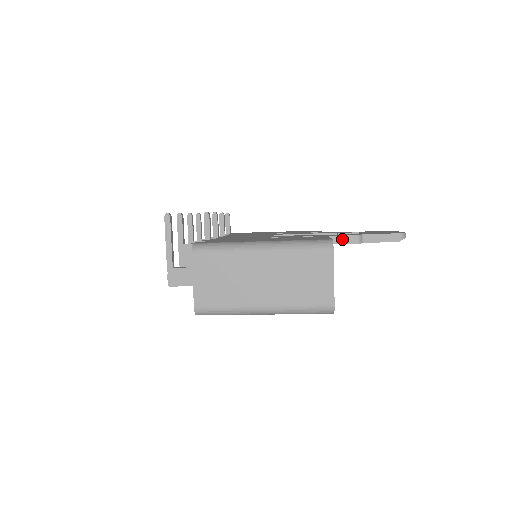
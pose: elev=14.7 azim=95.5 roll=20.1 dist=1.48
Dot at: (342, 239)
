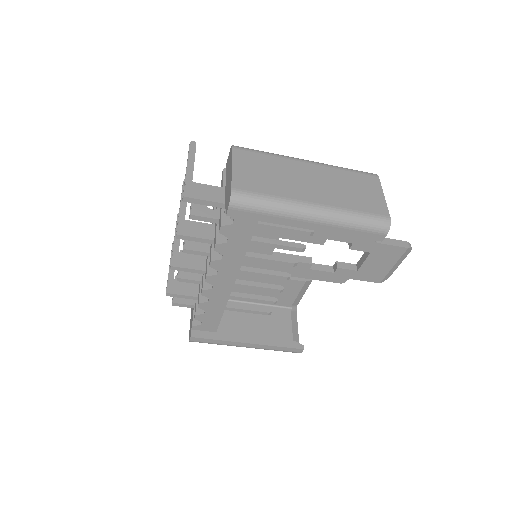
Dot at: occluded
